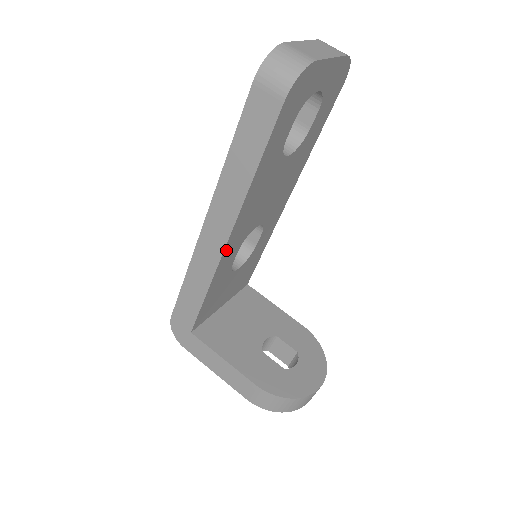
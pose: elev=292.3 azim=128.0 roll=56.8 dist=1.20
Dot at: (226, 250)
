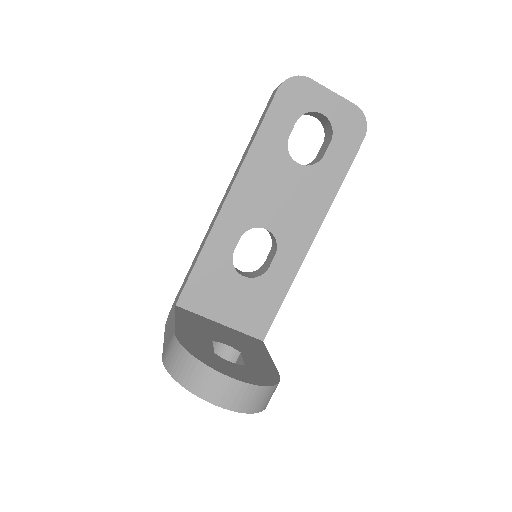
Dot at: (224, 214)
